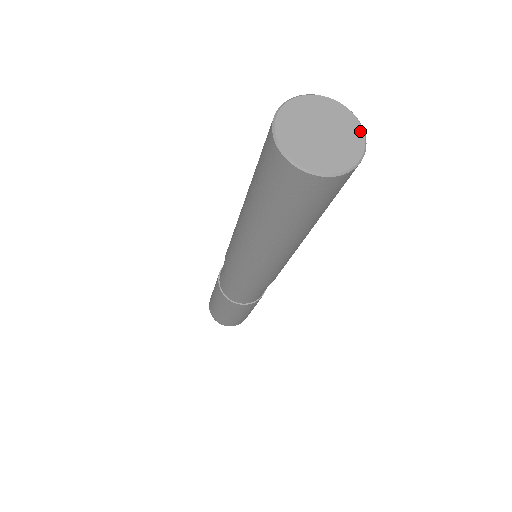
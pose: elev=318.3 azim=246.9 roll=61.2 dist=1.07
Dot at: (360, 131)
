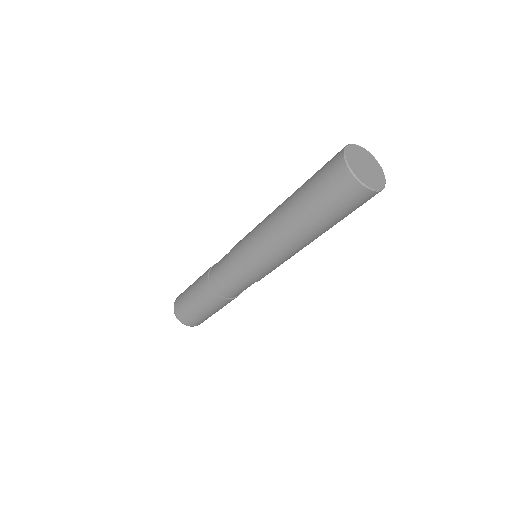
Dot at: (371, 155)
